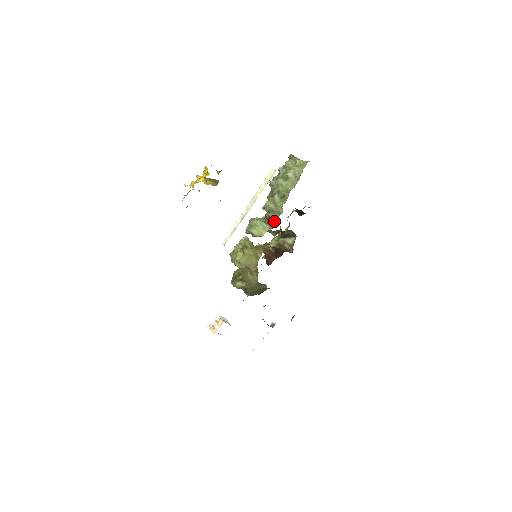
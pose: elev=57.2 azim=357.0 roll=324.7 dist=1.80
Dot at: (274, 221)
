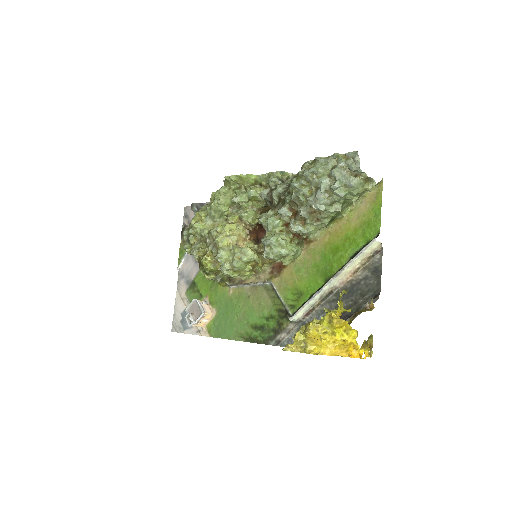
Dot at: occluded
